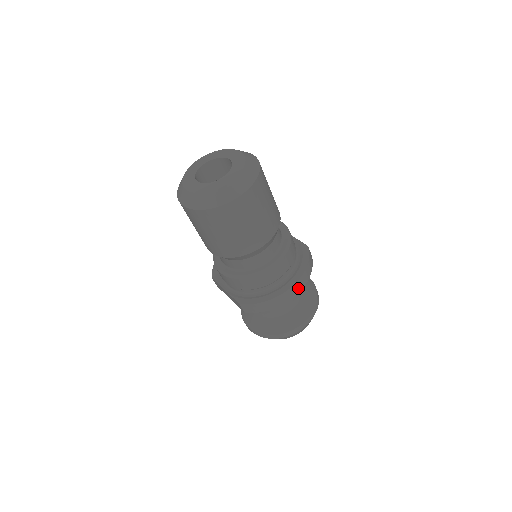
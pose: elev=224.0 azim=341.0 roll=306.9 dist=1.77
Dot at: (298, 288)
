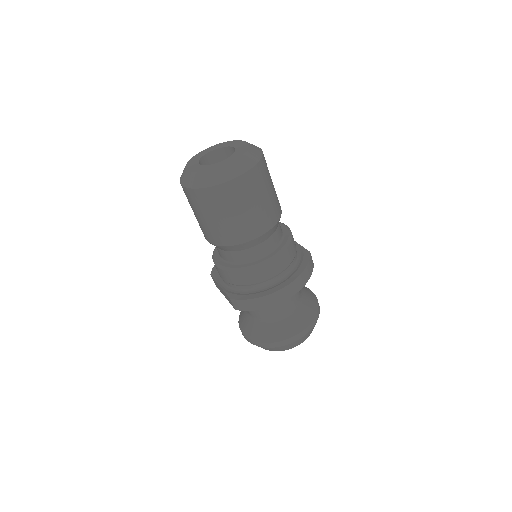
Dot at: (292, 290)
